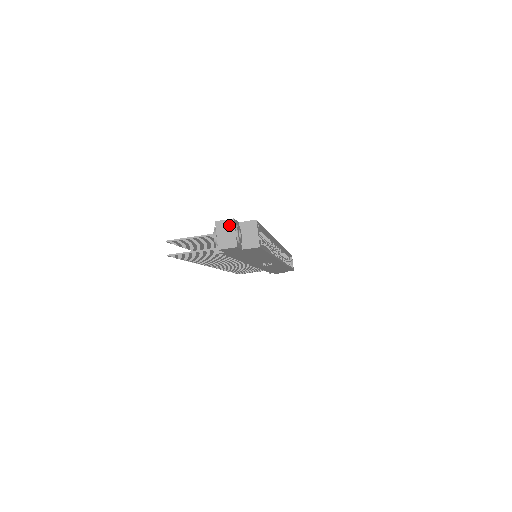
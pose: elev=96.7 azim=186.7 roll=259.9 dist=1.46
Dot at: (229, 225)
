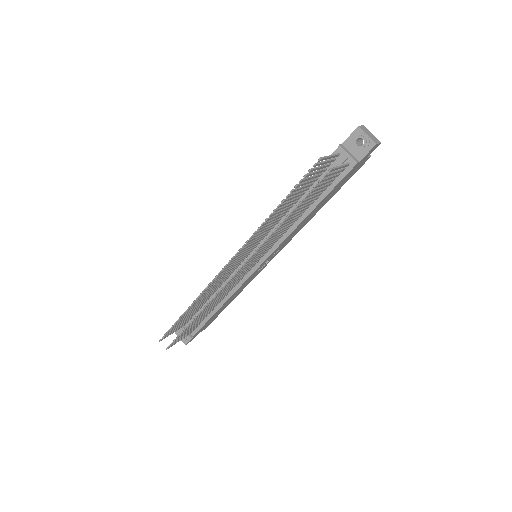
Dot at: (366, 129)
